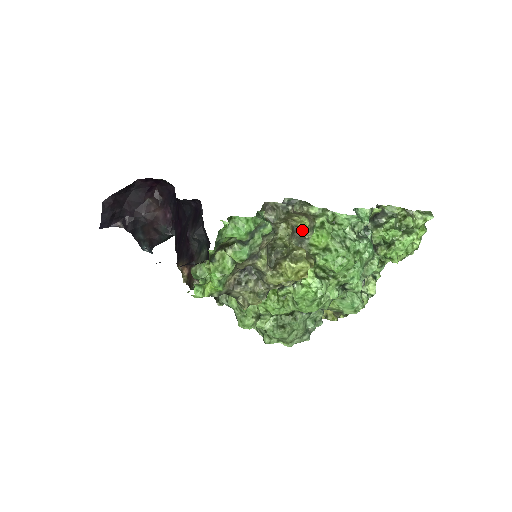
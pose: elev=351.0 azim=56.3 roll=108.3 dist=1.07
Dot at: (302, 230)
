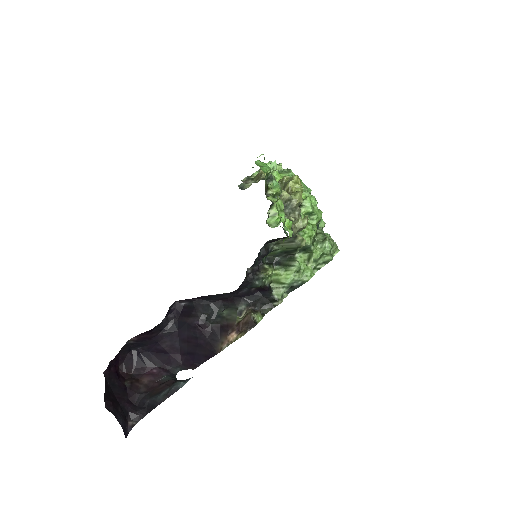
Dot at: occluded
